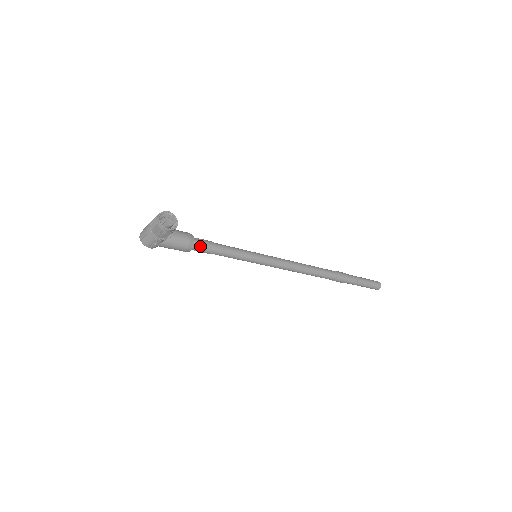
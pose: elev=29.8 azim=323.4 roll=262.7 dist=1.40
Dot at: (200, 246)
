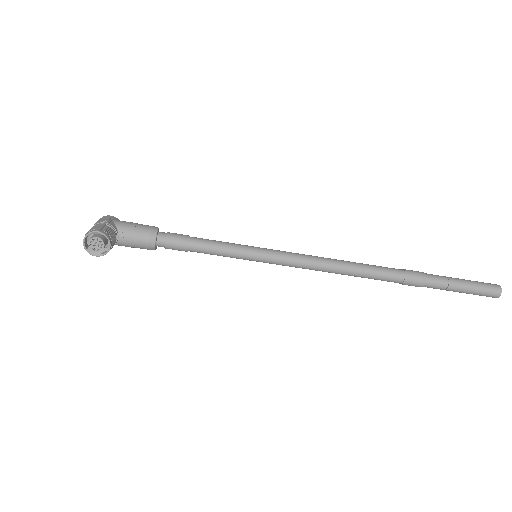
Dot at: (167, 247)
